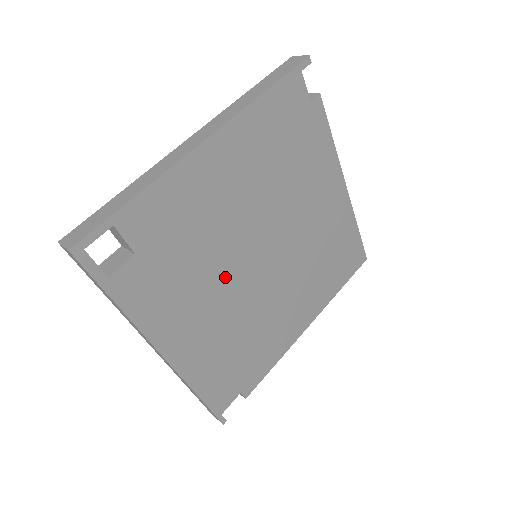
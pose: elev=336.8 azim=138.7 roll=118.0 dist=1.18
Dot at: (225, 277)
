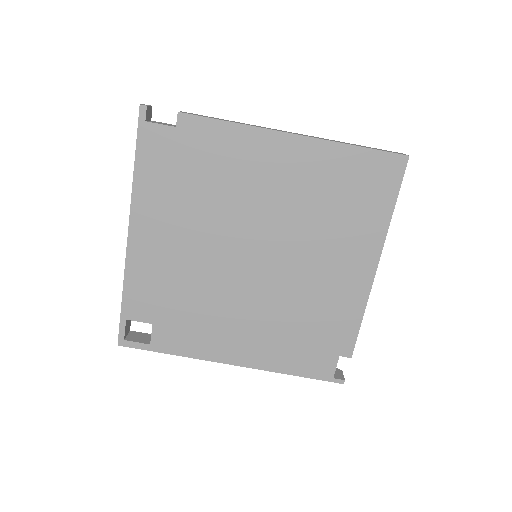
Dot at: (232, 294)
